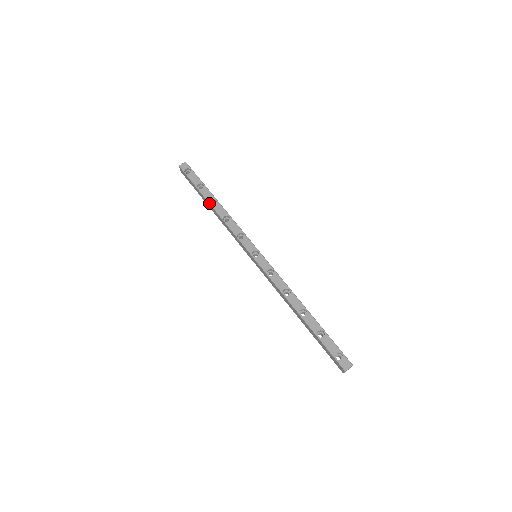
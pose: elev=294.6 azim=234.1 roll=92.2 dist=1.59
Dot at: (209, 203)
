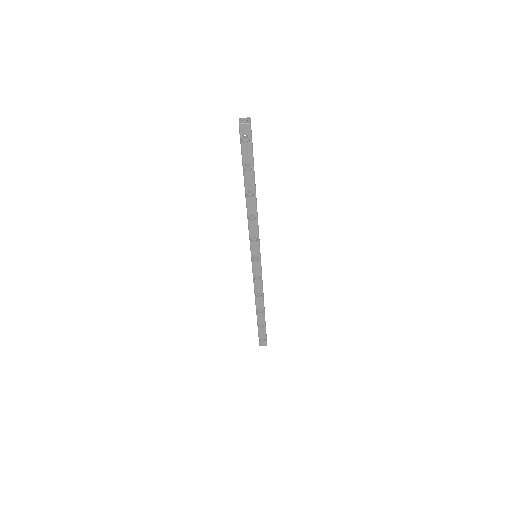
Dot at: (245, 192)
